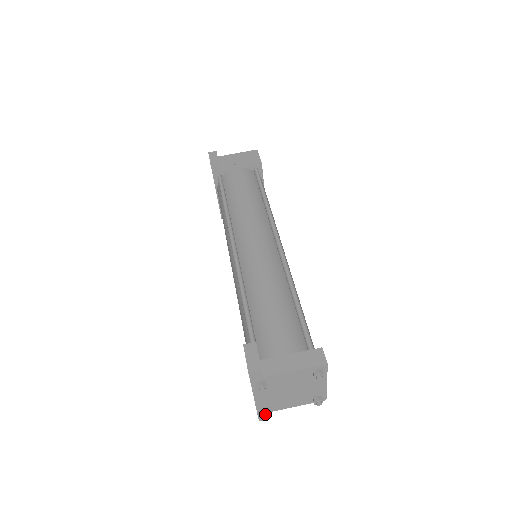
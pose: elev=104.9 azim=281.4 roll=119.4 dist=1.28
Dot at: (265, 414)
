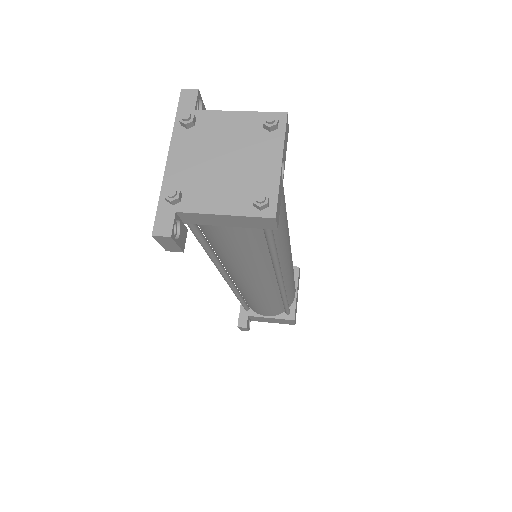
Dot at: (169, 188)
